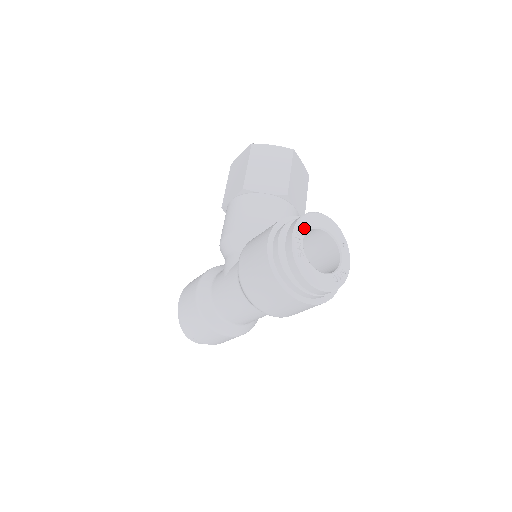
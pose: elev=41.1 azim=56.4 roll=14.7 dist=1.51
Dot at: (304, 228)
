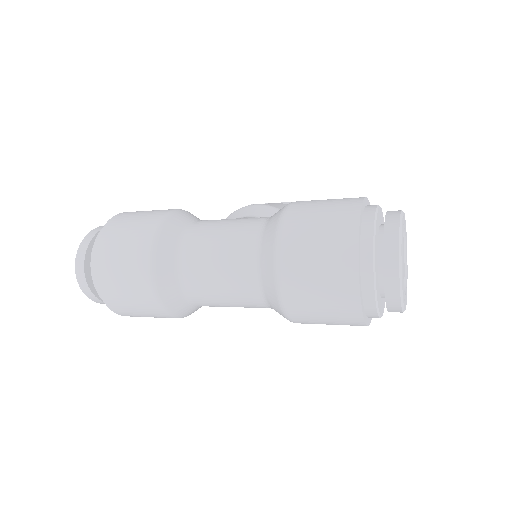
Dot at: (405, 226)
